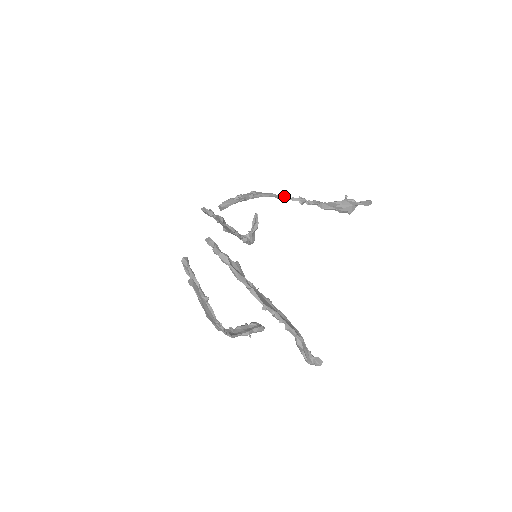
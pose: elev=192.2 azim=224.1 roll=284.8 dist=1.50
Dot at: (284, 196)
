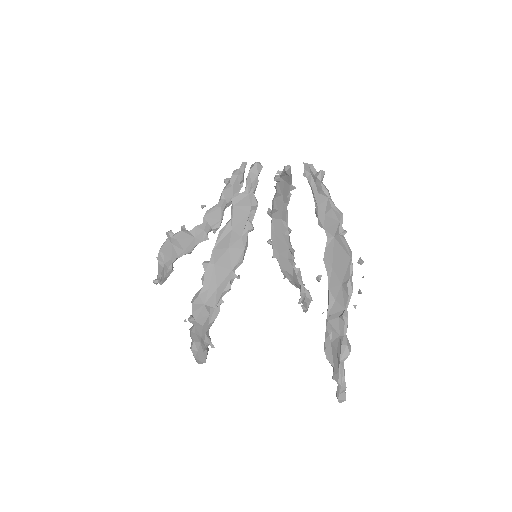
Dot at: occluded
